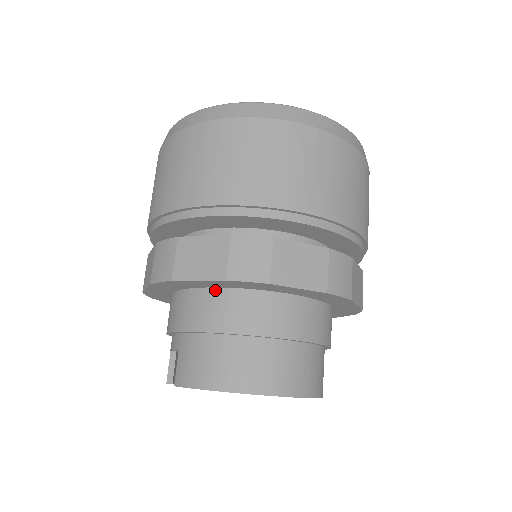
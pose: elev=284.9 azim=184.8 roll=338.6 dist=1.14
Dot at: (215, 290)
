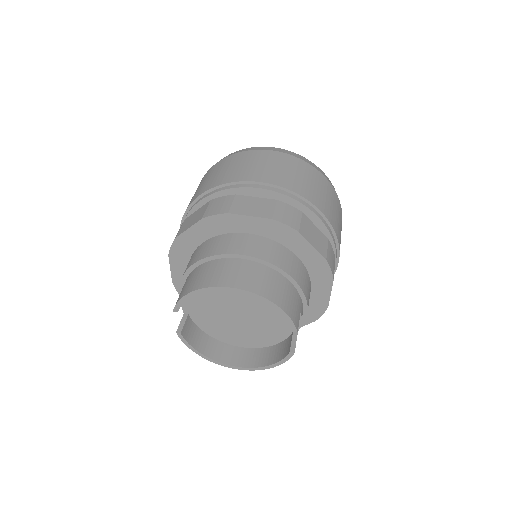
Dot at: (204, 242)
